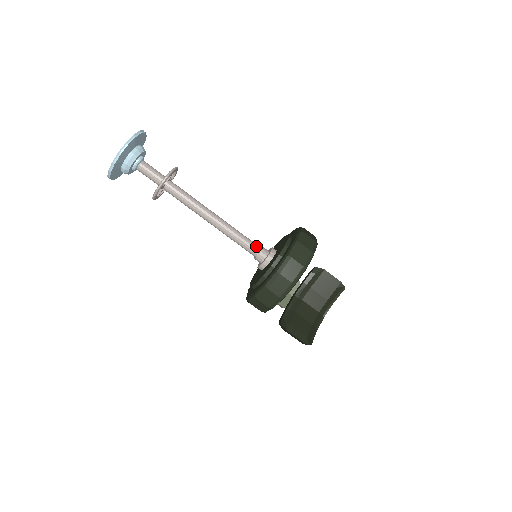
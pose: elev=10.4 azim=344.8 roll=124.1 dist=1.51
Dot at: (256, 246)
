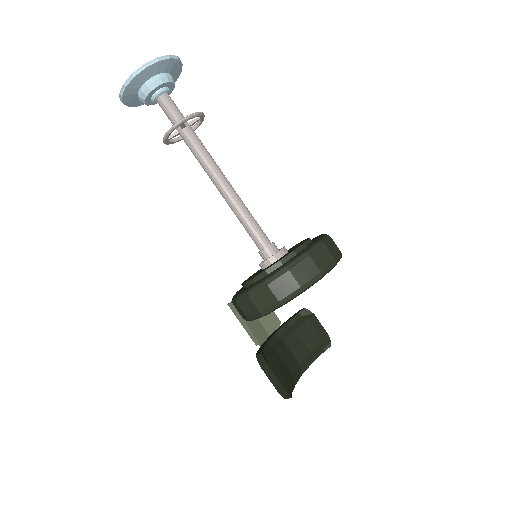
Dot at: (267, 237)
